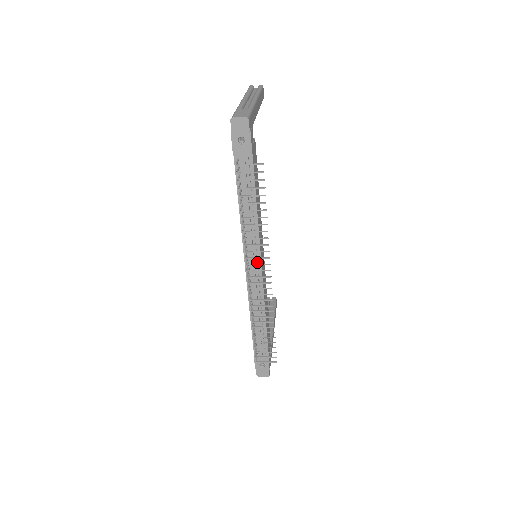
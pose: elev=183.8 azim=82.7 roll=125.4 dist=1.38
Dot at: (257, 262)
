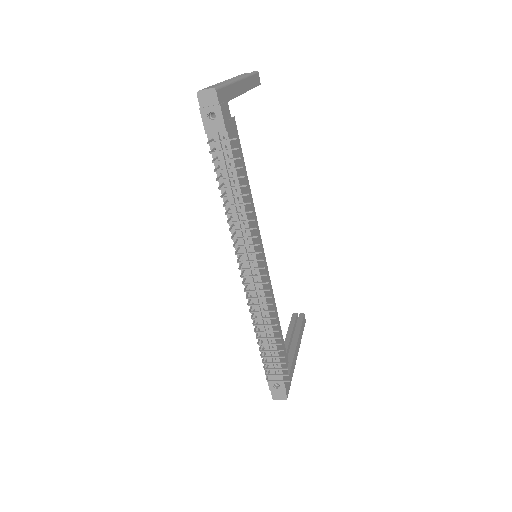
Dot at: occluded
